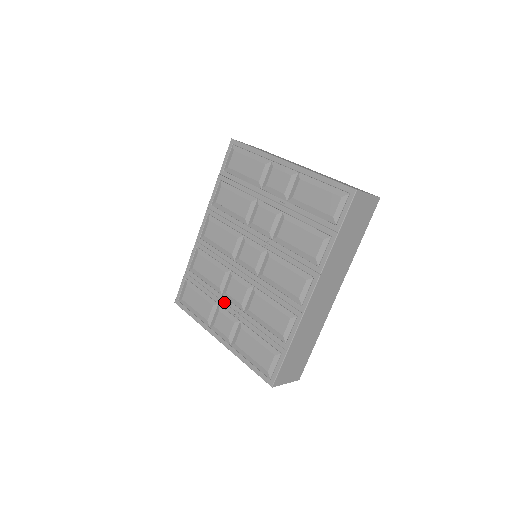
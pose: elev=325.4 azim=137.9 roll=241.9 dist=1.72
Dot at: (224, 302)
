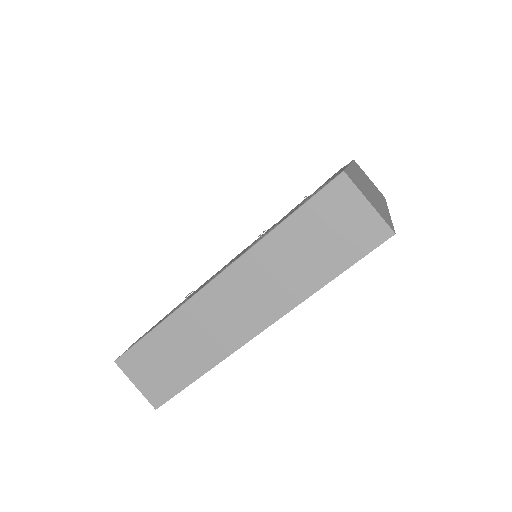
Dot at: occluded
